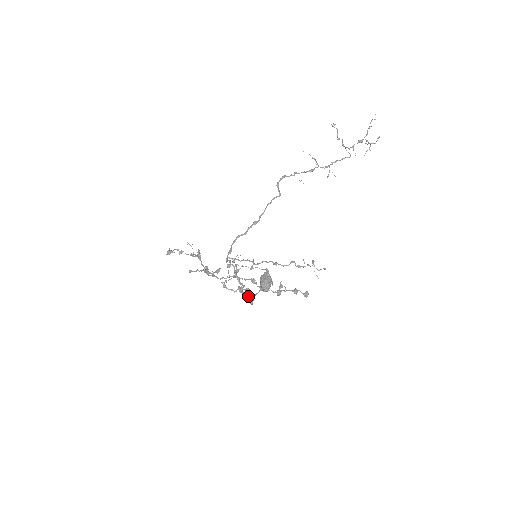
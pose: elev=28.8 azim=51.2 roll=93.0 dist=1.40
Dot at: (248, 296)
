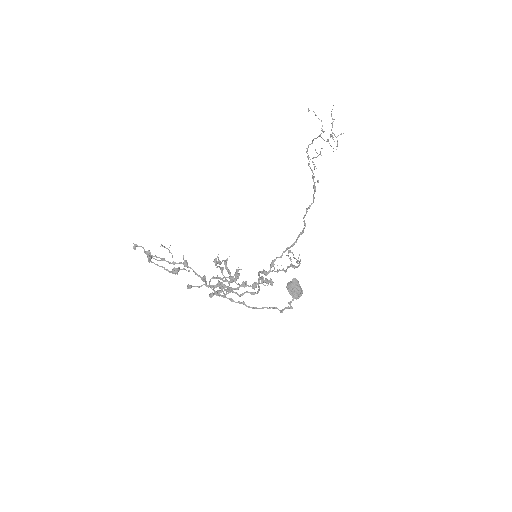
Dot at: occluded
